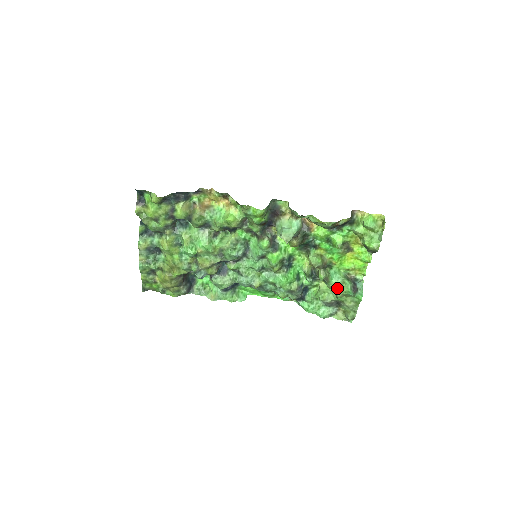
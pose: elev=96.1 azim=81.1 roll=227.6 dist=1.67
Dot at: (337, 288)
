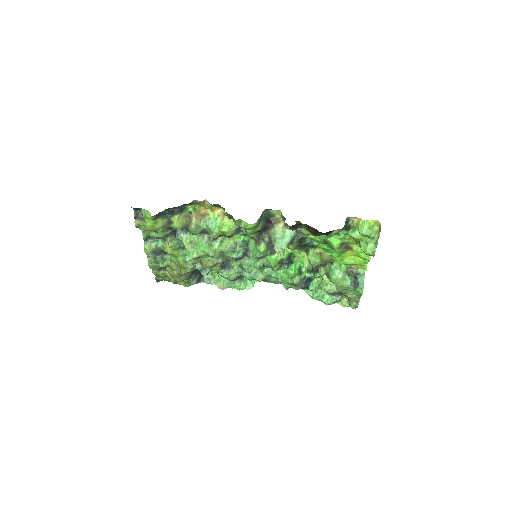
Dot at: (337, 284)
